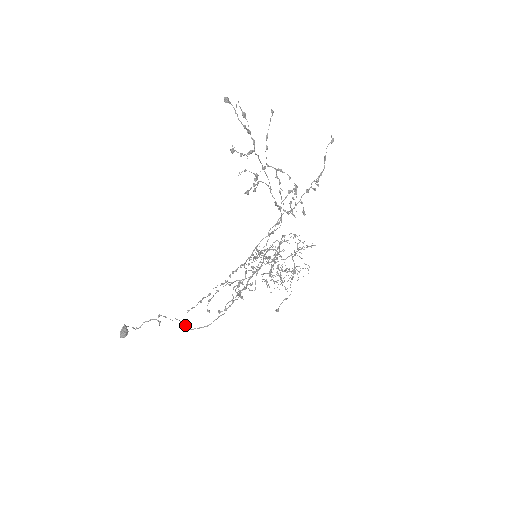
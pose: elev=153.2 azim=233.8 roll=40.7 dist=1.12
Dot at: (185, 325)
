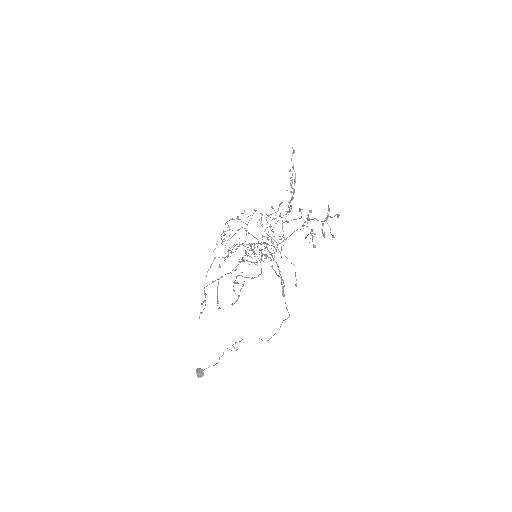
Dot at: (262, 340)
